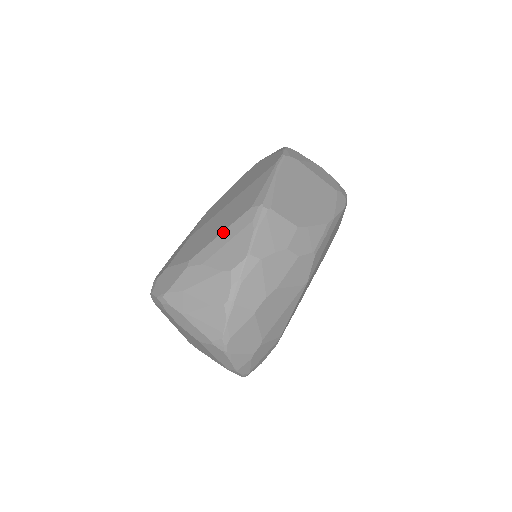
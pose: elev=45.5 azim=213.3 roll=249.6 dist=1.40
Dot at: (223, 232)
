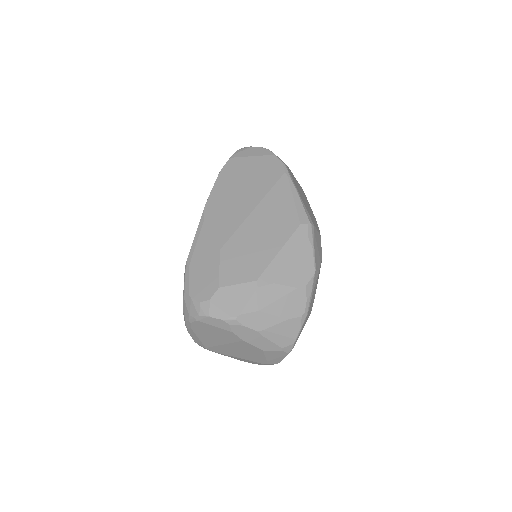
Dot at: (282, 250)
